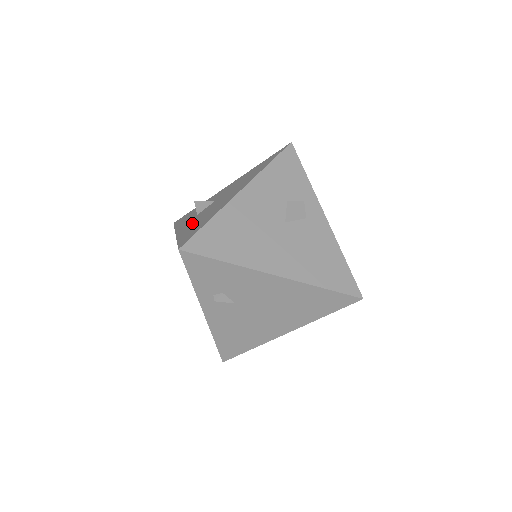
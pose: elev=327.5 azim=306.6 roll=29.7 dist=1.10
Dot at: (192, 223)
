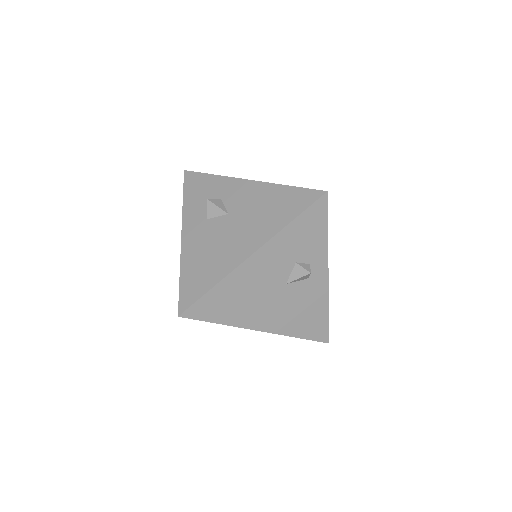
Dot at: (199, 246)
